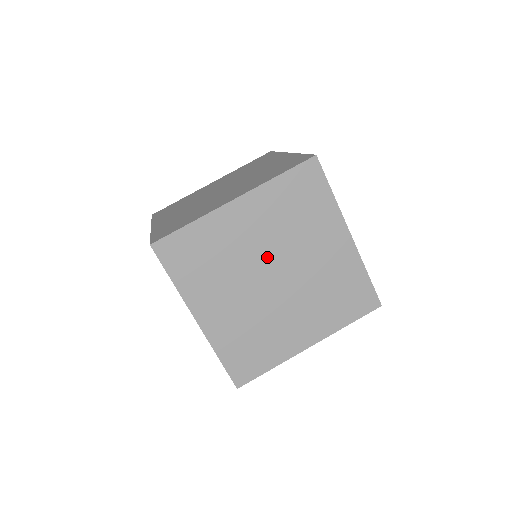
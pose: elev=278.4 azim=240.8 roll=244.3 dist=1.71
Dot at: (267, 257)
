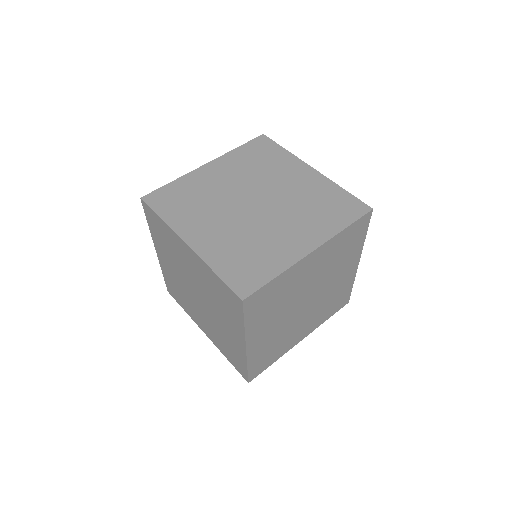
Dot at: (243, 192)
